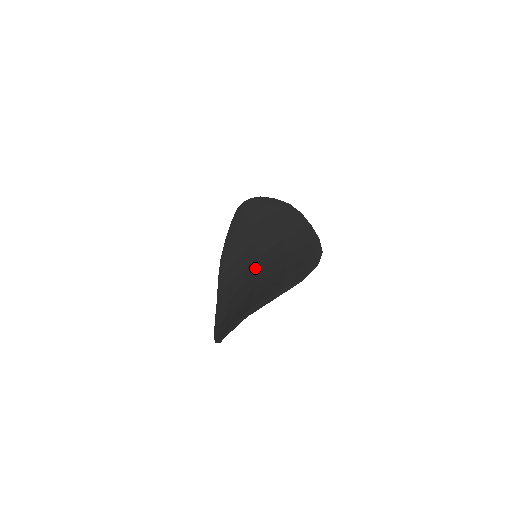
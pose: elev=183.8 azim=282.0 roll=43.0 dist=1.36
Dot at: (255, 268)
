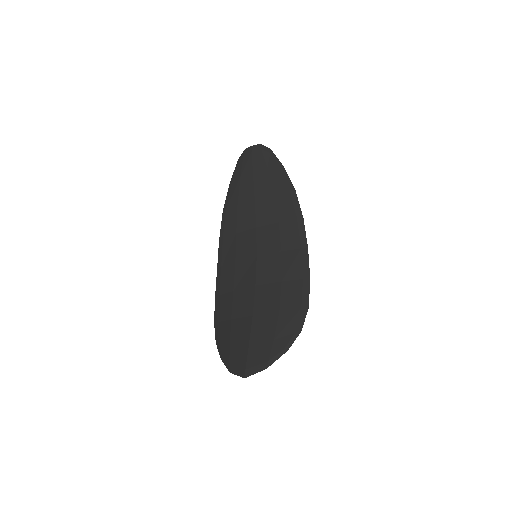
Dot at: (254, 276)
